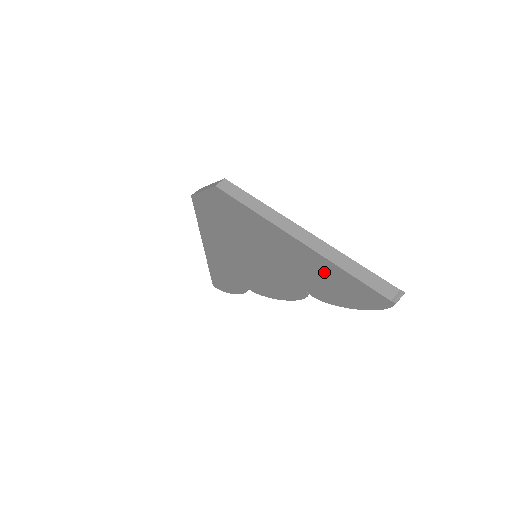
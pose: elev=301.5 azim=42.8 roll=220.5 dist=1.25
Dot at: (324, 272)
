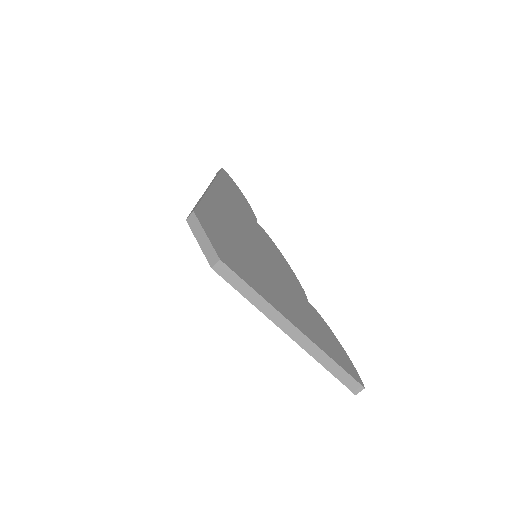
Dot at: occluded
